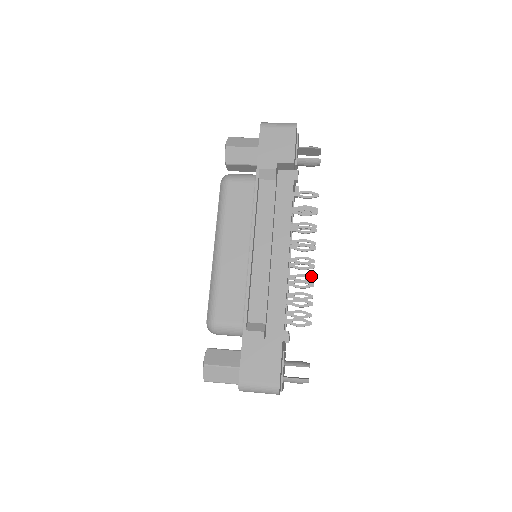
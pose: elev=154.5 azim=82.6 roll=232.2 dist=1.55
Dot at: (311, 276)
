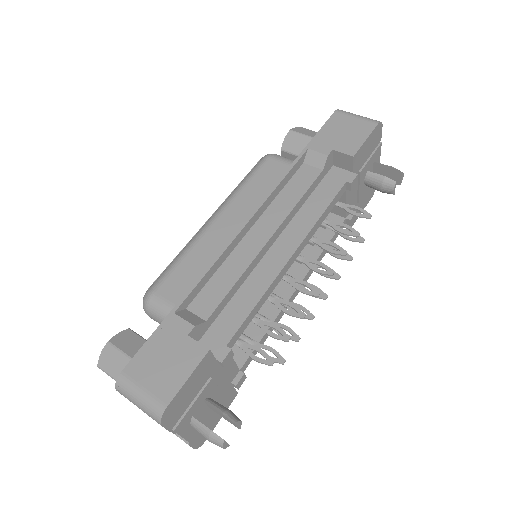
Dot at: occluded
